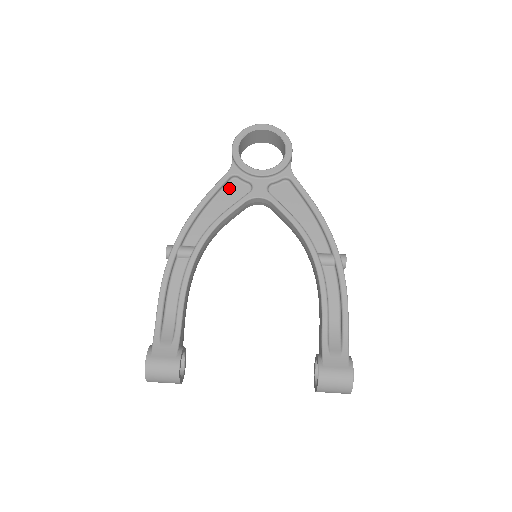
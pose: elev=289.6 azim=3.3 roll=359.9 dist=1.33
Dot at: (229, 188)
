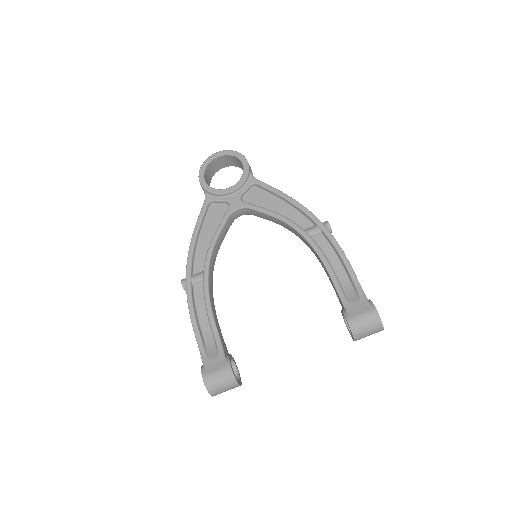
Dot at: (211, 214)
